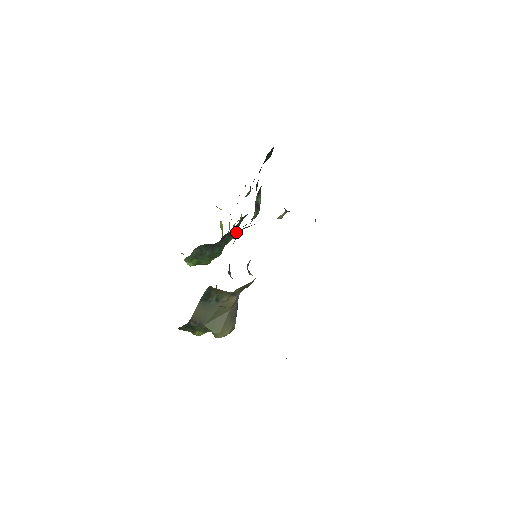
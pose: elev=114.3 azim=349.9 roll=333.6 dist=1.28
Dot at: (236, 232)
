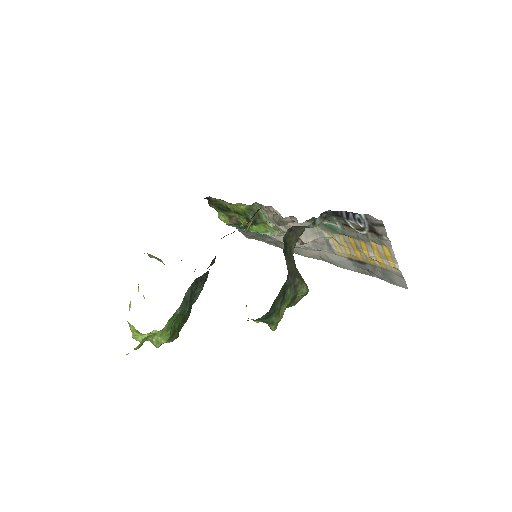
Dot at: (214, 262)
